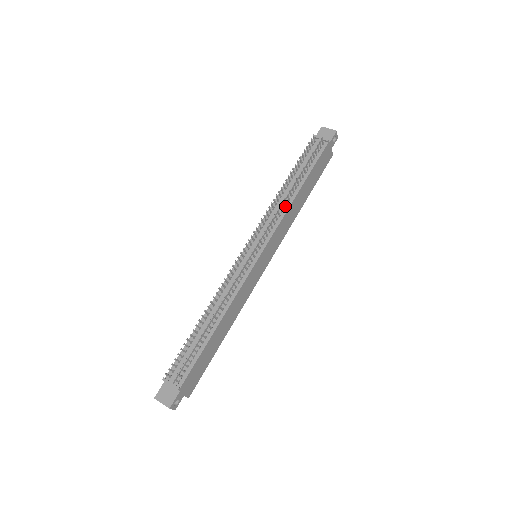
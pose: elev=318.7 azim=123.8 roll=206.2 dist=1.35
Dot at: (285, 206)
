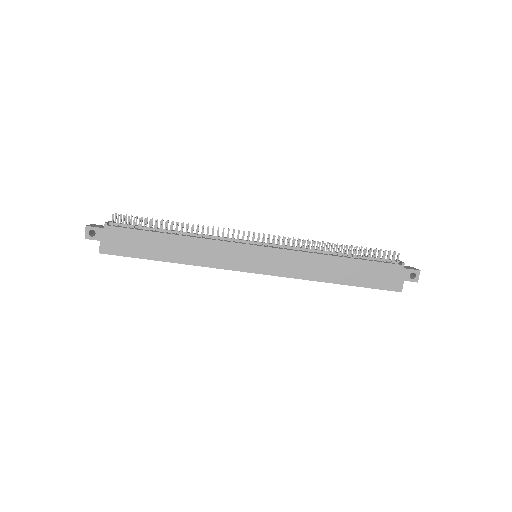
Dot at: (315, 252)
